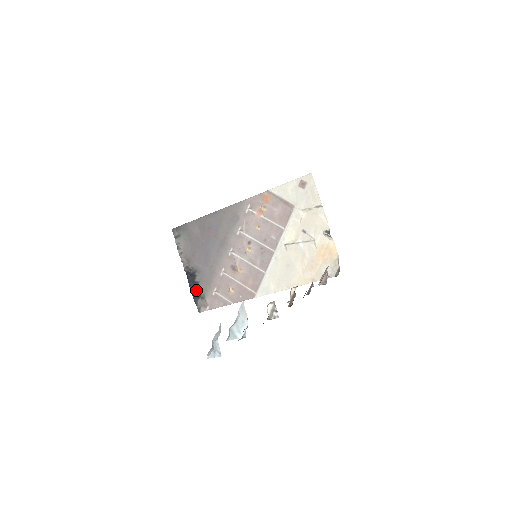
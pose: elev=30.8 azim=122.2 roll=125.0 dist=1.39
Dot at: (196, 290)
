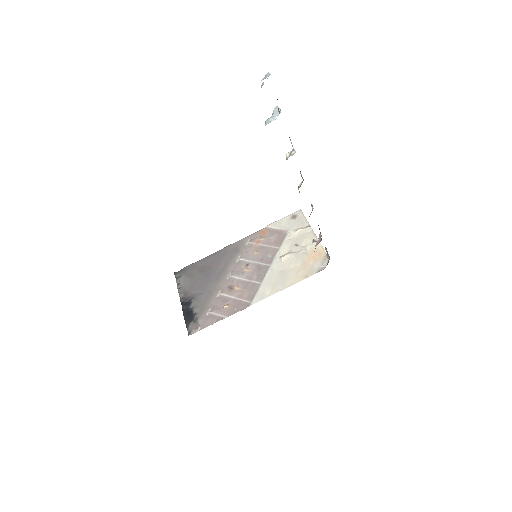
Dot at: (189, 315)
